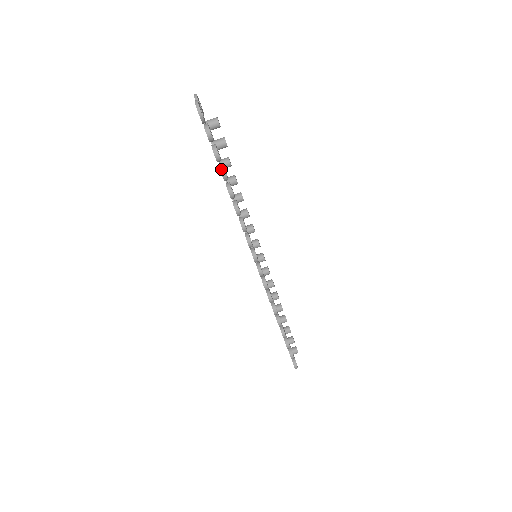
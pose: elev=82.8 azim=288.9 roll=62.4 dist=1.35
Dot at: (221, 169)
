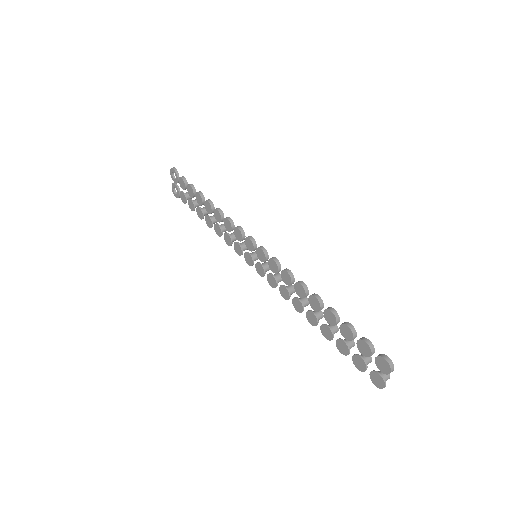
Dot at: (197, 192)
